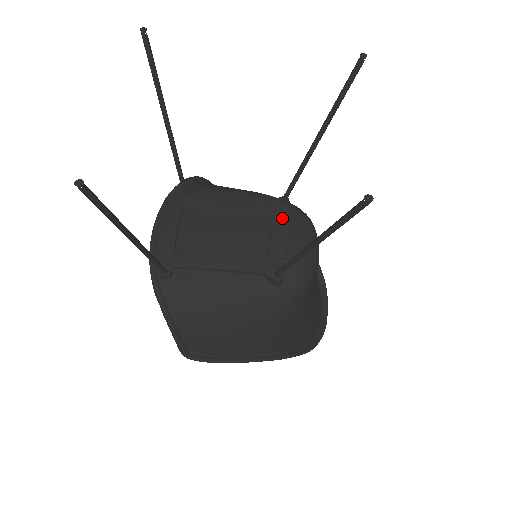
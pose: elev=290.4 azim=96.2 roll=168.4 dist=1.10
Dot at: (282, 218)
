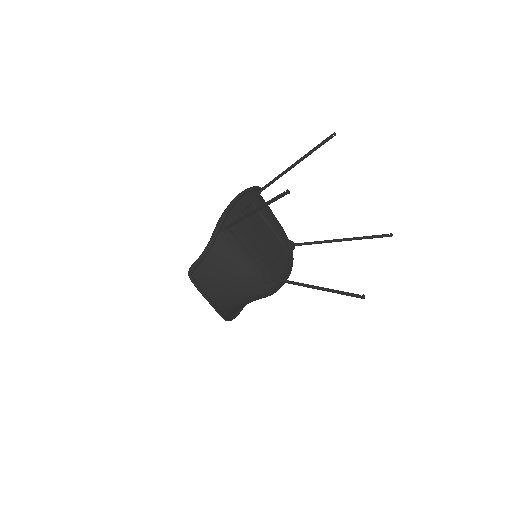
Dot at: (288, 253)
